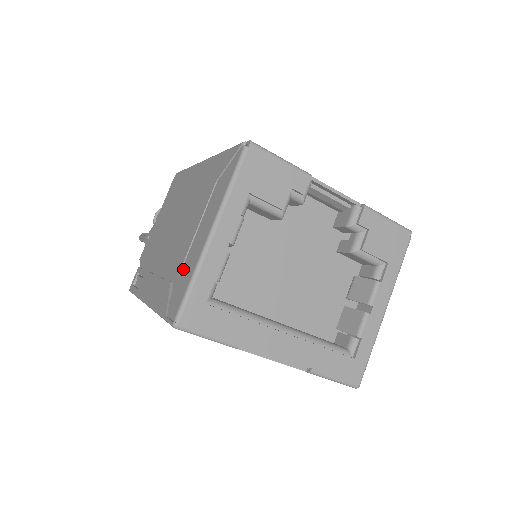
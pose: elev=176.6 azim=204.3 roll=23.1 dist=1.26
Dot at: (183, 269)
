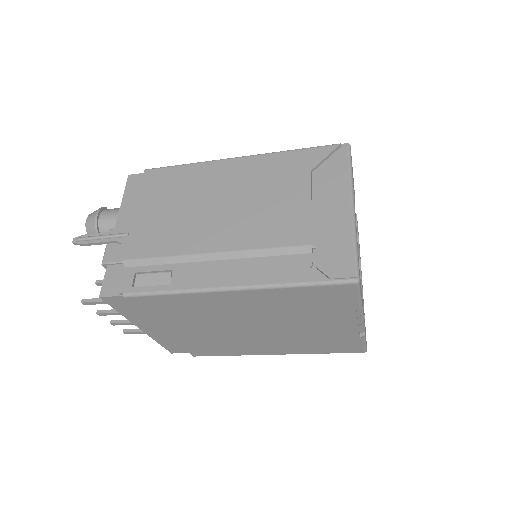
Dot at: (321, 239)
